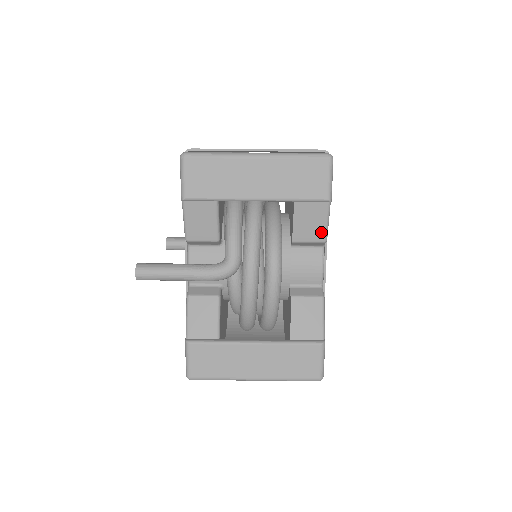
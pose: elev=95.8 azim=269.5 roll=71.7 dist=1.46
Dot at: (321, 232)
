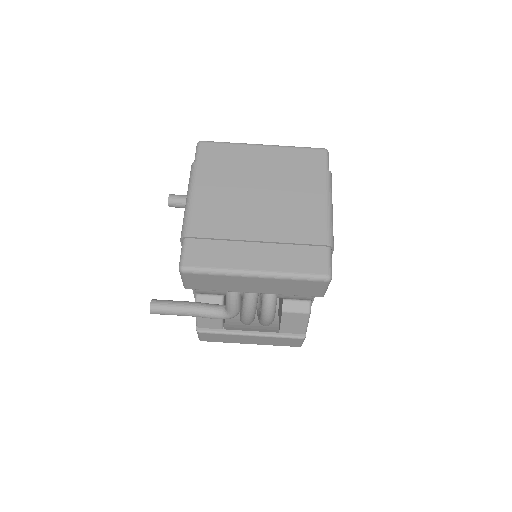
Dot at: occluded
